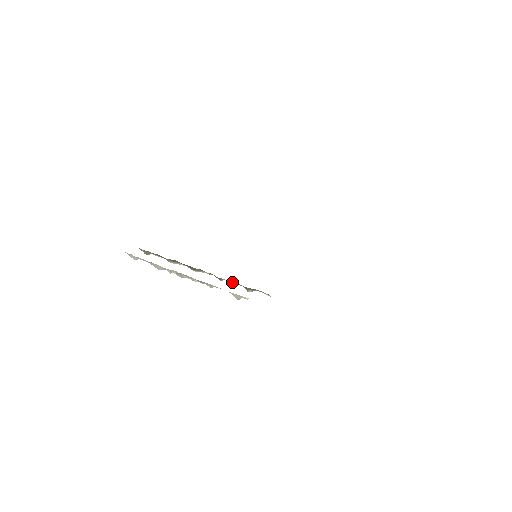
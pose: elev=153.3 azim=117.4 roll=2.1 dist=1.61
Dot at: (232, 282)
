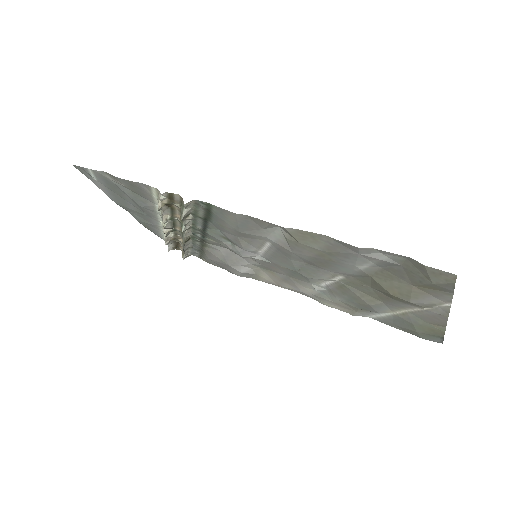
Dot at: occluded
